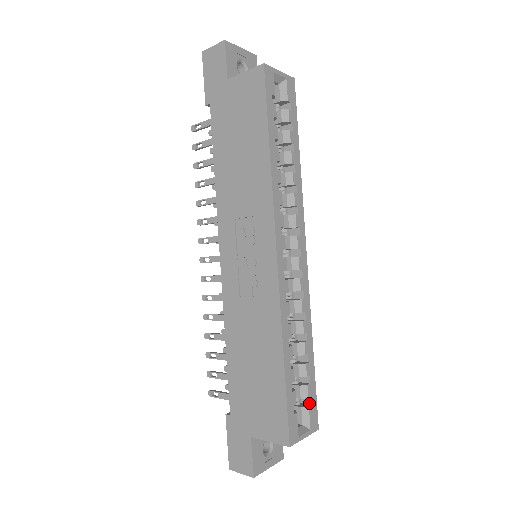
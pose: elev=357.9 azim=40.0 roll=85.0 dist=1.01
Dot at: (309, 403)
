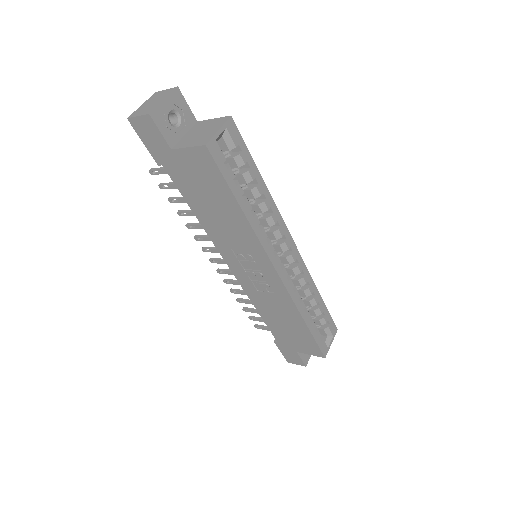
Dot at: (328, 323)
